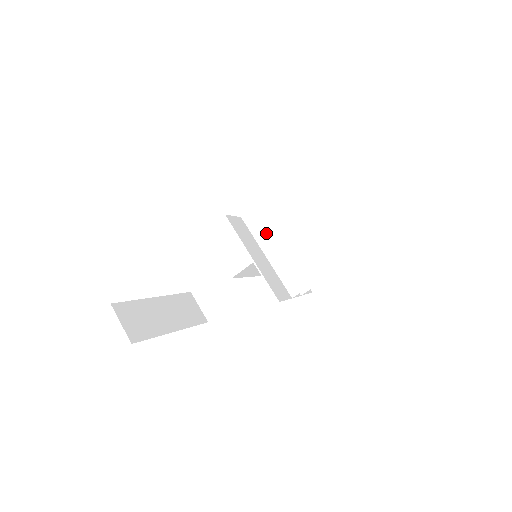
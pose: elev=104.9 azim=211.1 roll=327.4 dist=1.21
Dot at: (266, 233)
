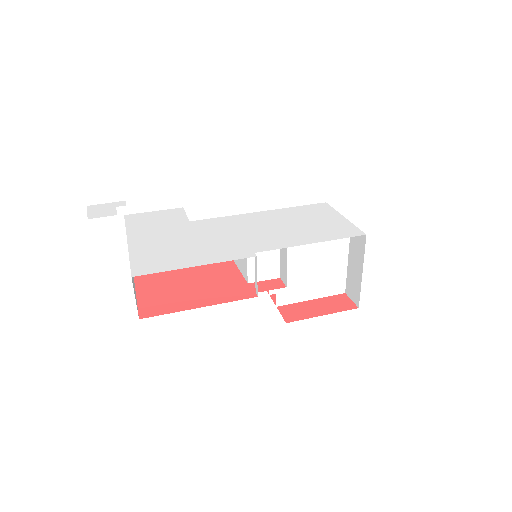
Dot at: (287, 256)
